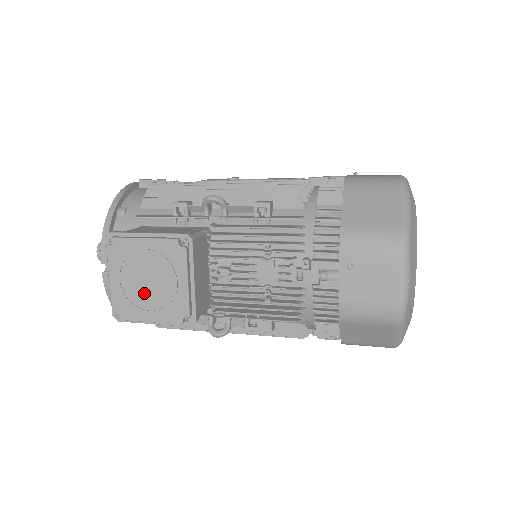
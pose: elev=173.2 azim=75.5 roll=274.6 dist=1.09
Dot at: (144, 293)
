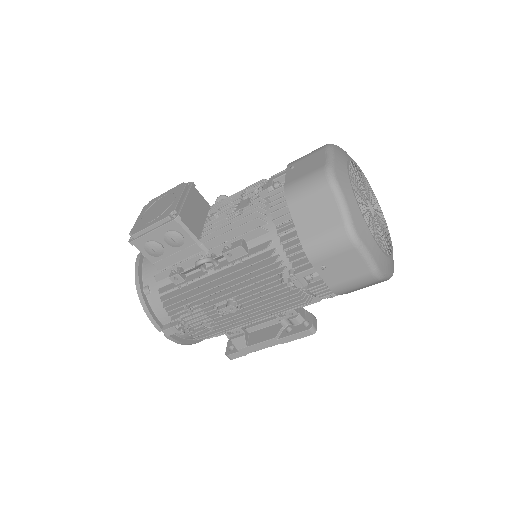
Dot at: (153, 215)
